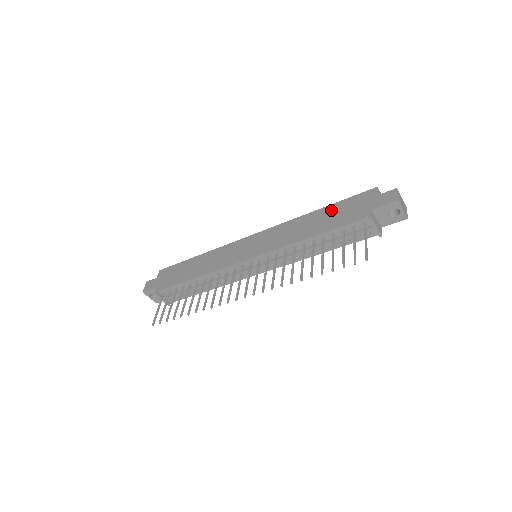
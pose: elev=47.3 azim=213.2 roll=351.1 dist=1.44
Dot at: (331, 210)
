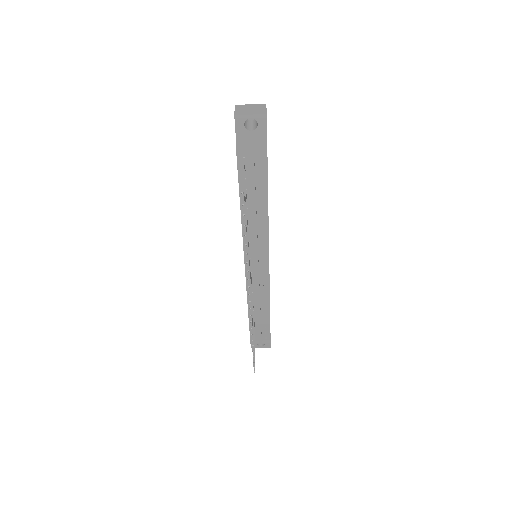
Dot at: occluded
